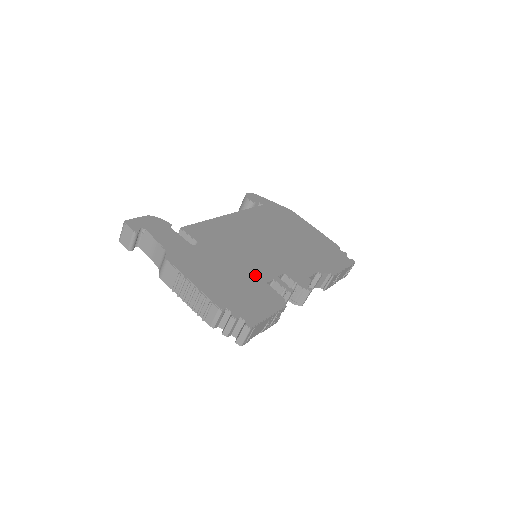
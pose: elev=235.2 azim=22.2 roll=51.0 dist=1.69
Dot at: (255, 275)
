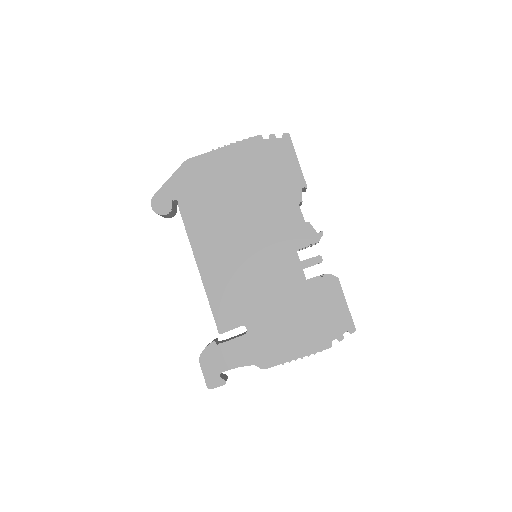
Dot at: (295, 287)
